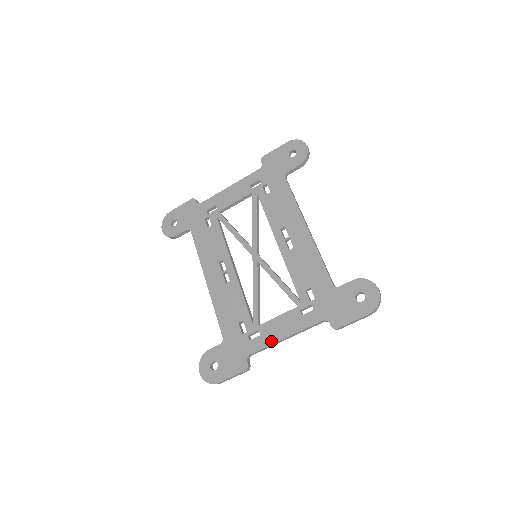
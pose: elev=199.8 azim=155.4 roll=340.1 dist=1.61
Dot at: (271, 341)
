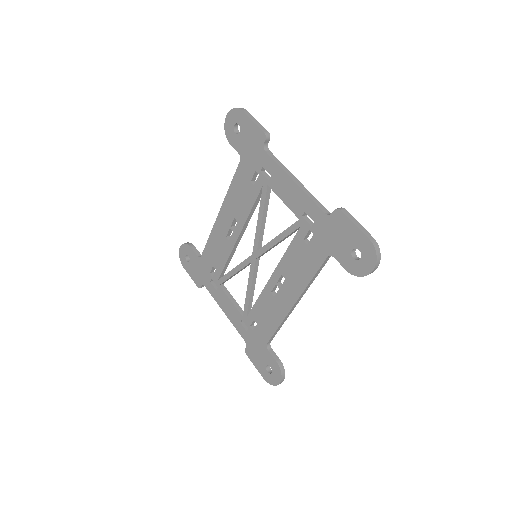
Dot at: (218, 301)
